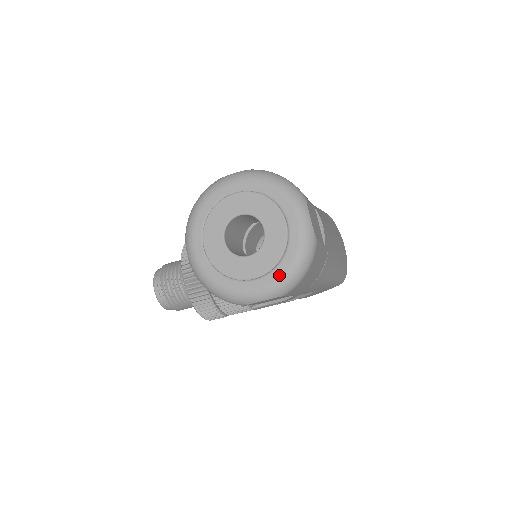
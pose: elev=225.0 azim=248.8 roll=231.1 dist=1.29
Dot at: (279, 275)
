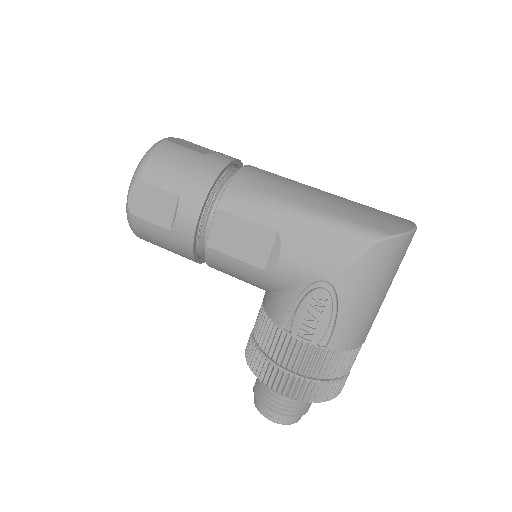
Dot at: occluded
